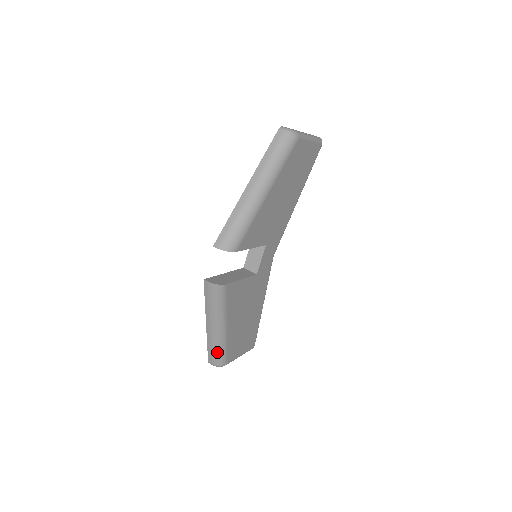
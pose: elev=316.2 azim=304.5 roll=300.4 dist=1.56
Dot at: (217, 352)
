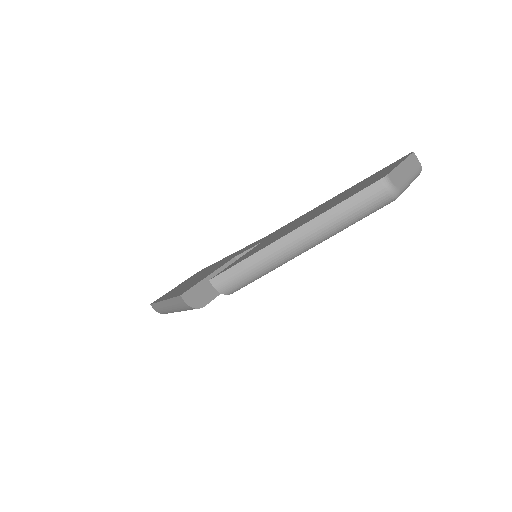
Dot at: (164, 312)
